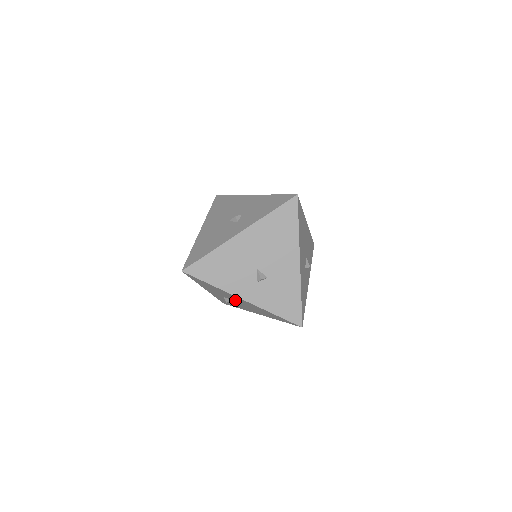
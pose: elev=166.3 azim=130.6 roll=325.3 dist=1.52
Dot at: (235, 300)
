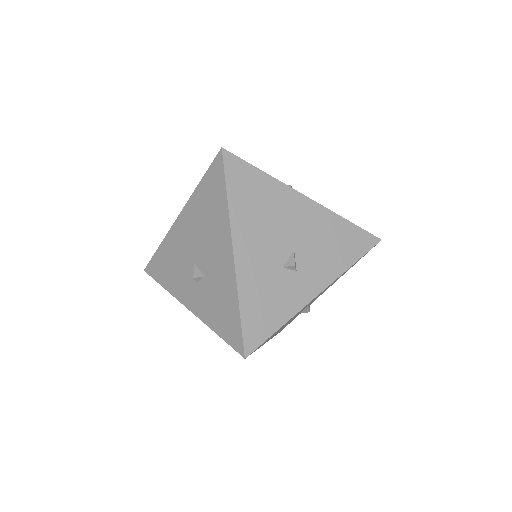
Dot at: occluded
